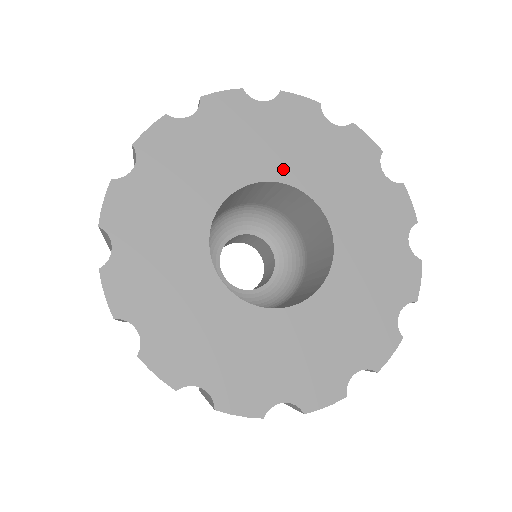
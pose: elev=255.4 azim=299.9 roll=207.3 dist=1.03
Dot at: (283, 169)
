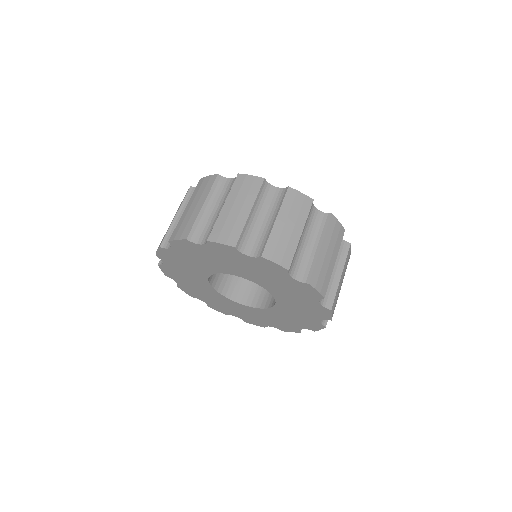
Dot at: (273, 290)
